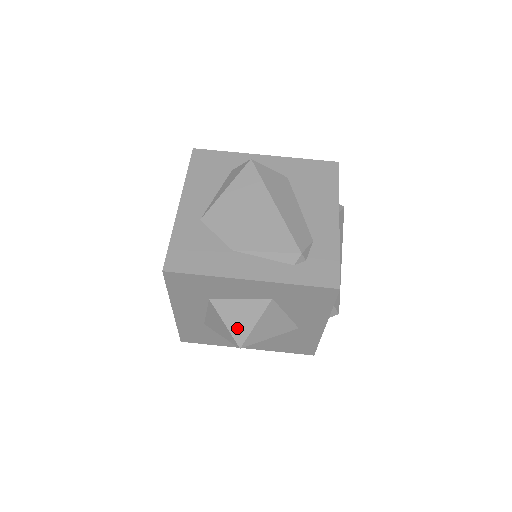
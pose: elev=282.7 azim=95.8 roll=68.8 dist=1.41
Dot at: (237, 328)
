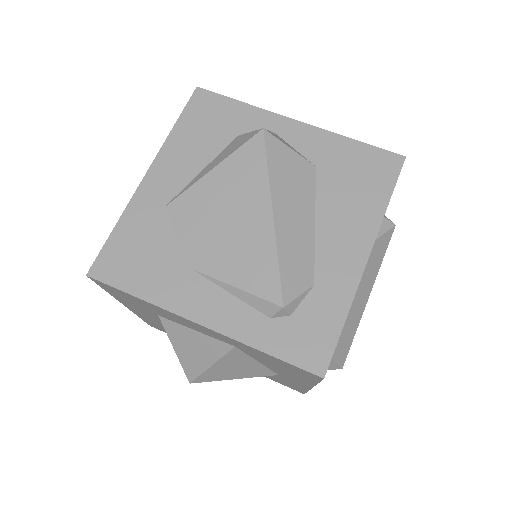
Dot at: (188, 361)
